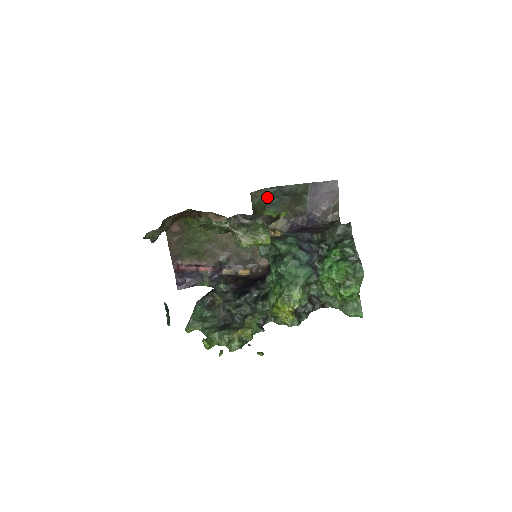
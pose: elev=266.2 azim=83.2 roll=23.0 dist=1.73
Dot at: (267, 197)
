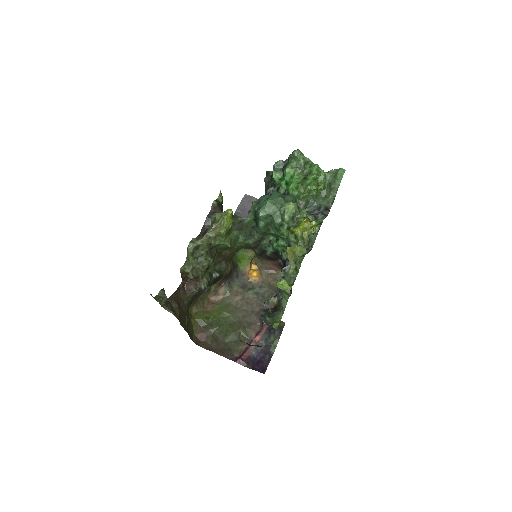
Dot at: occluded
